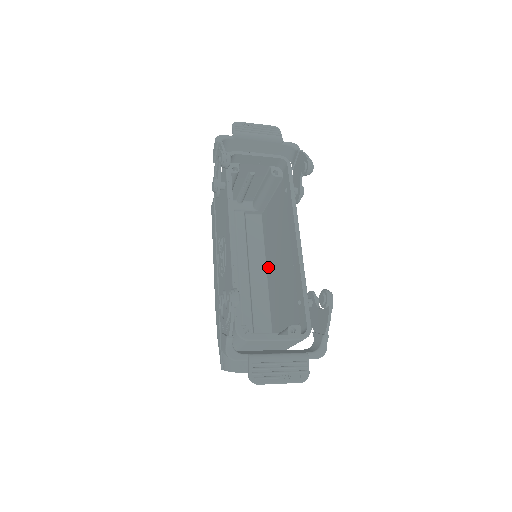
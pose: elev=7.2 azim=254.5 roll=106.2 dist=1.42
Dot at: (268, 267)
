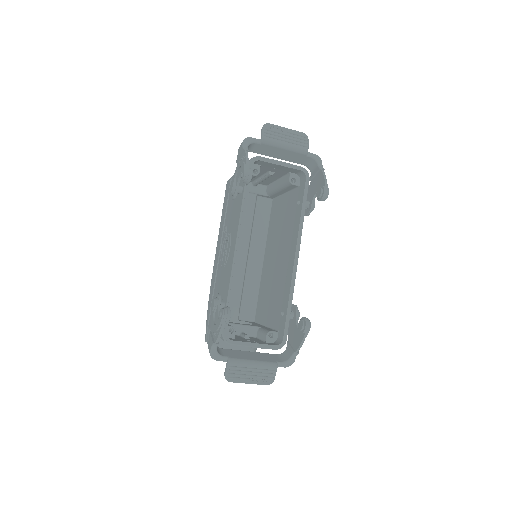
Dot at: (266, 254)
